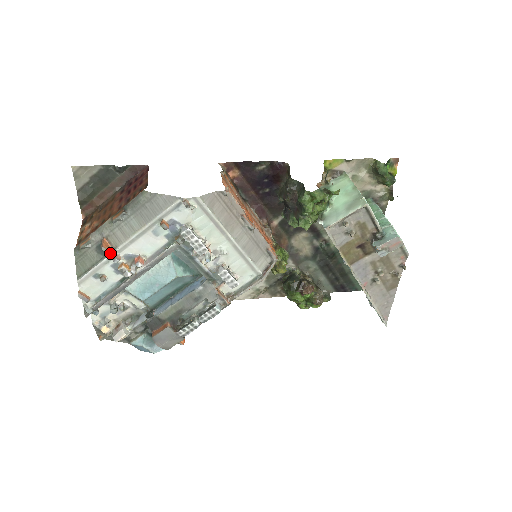
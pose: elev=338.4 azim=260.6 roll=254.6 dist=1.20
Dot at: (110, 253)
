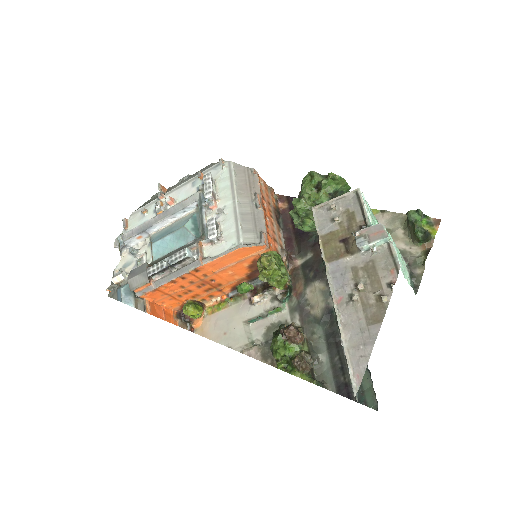
Dot at: (161, 192)
